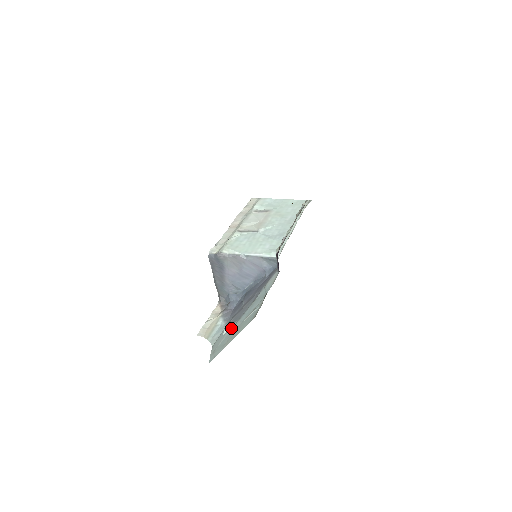
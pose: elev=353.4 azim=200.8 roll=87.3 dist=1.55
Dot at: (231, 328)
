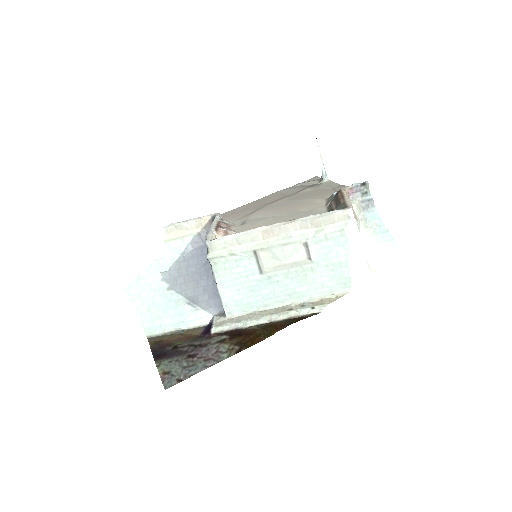
Dot at: (163, 284)
